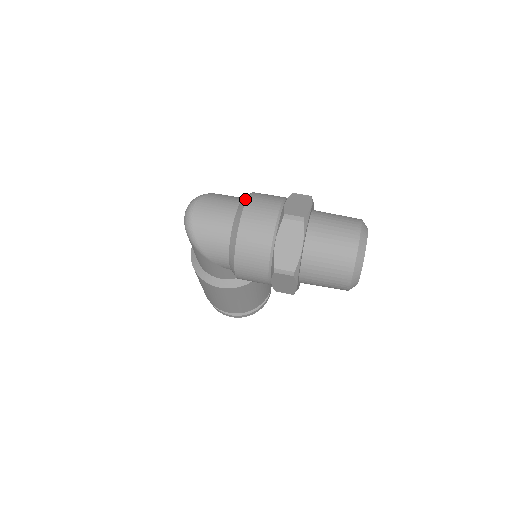
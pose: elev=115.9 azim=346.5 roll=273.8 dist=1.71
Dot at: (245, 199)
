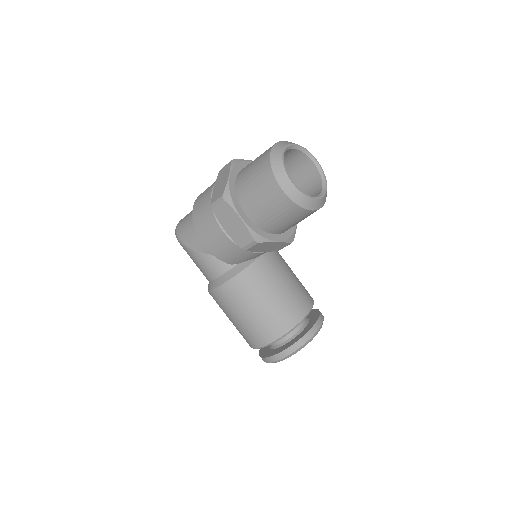
Dot at: occluded
